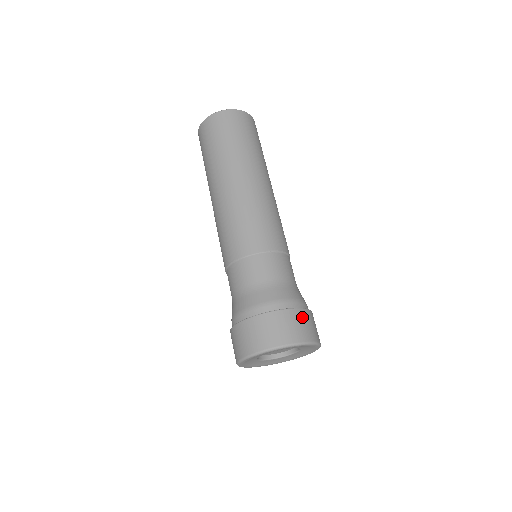
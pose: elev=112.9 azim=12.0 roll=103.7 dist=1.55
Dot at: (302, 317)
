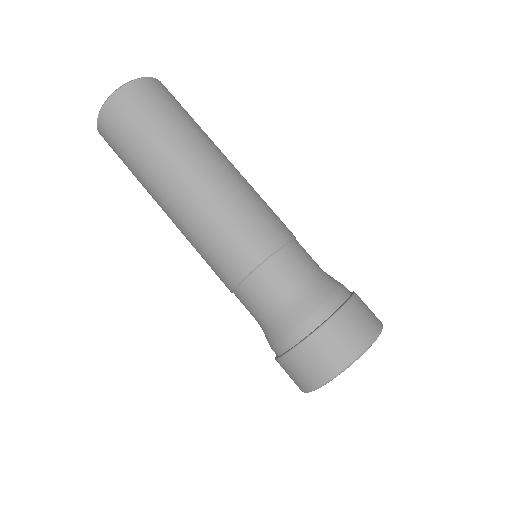
Dot at: occluded
